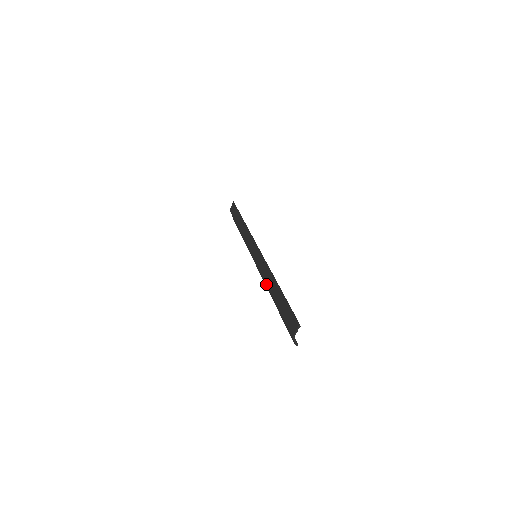
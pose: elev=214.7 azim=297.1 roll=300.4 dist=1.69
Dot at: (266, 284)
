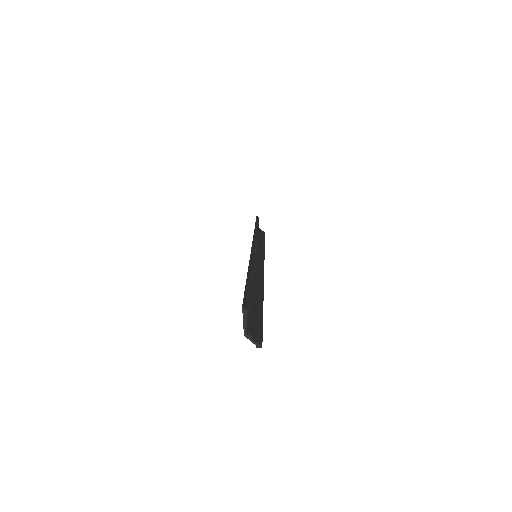
Dot at: occluded
